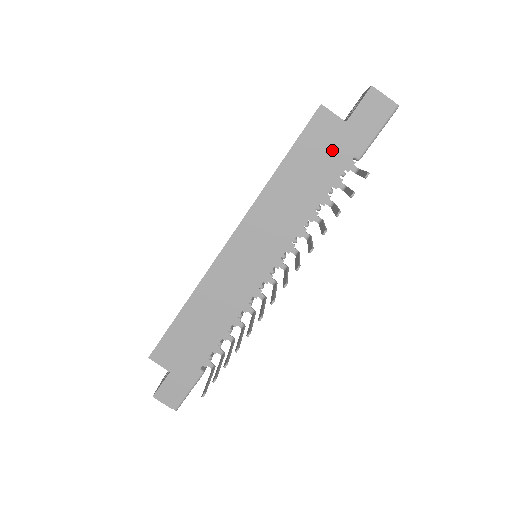
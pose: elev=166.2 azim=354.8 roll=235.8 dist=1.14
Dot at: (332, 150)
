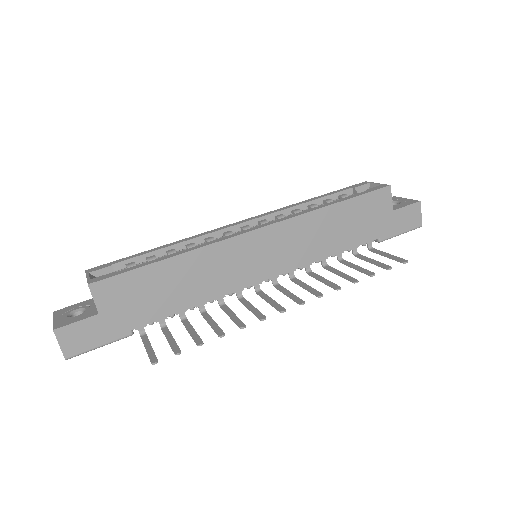
Dot at: (373, 222)
